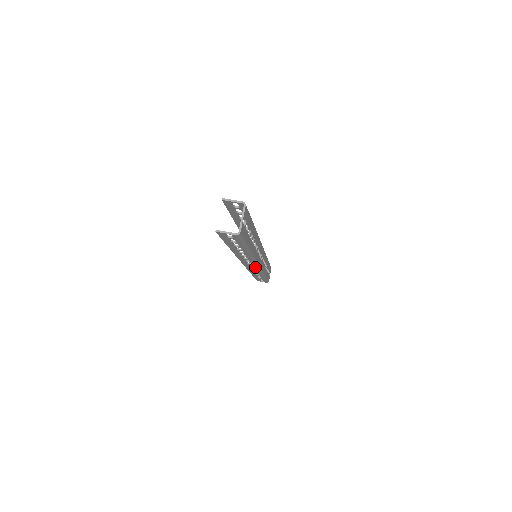
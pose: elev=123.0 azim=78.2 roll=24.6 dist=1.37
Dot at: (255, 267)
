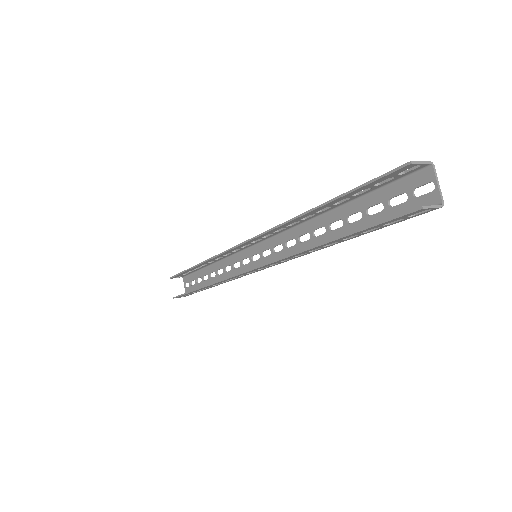
Dot at: (259, 270)
